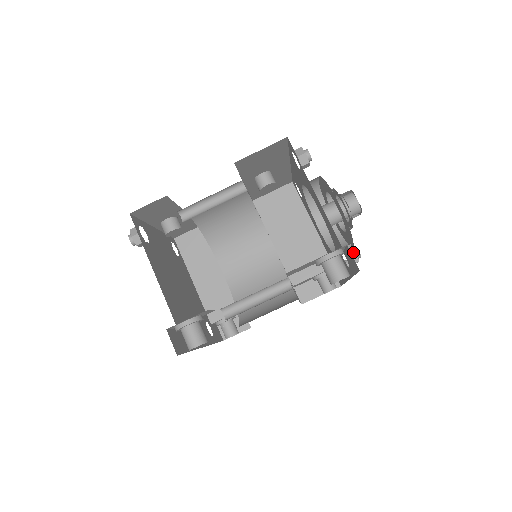
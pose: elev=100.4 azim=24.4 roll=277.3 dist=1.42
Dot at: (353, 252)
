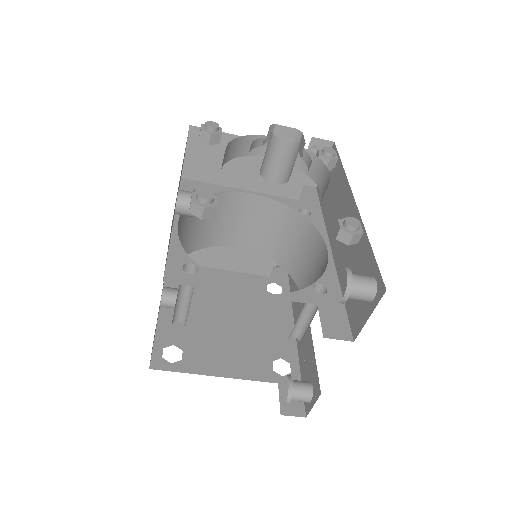
Dot at: (351, 237)
